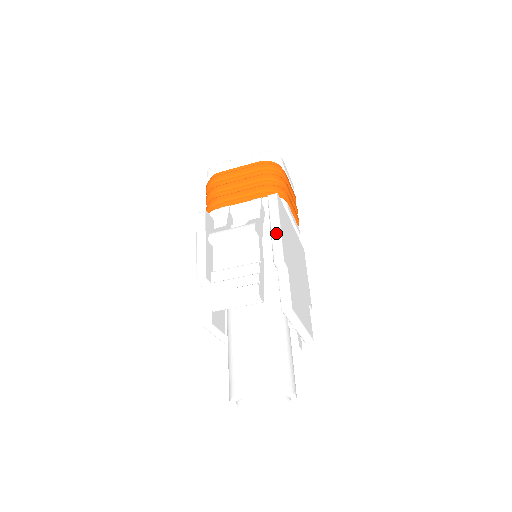
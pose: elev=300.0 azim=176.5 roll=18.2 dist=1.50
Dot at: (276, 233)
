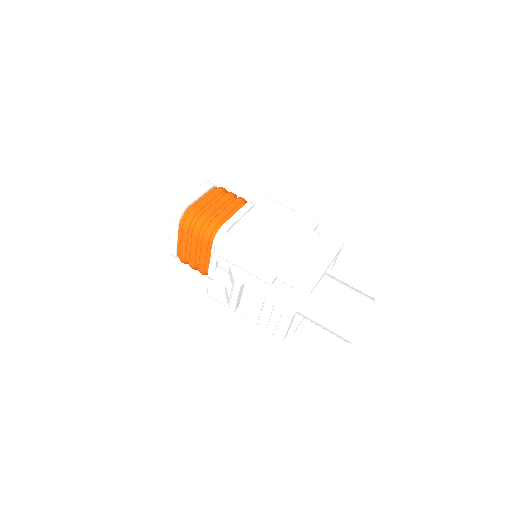
Dot at: (248, 271)
